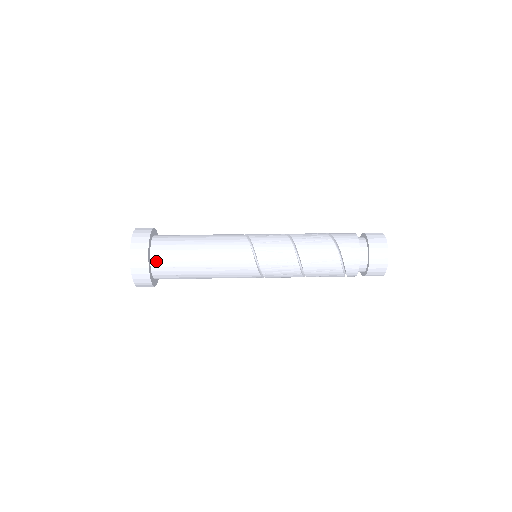
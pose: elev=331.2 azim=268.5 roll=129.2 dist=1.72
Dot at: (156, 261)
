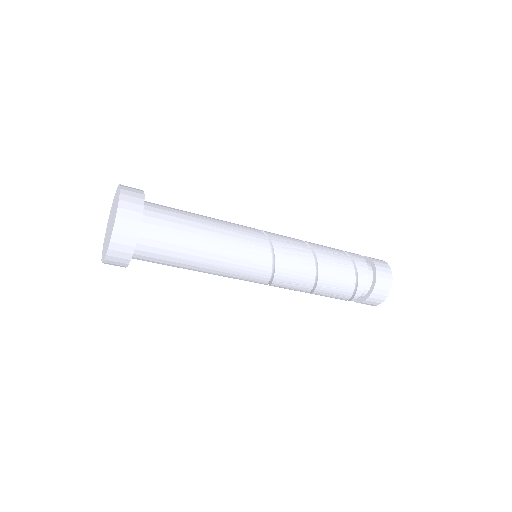
Dot at: (149, 206)
